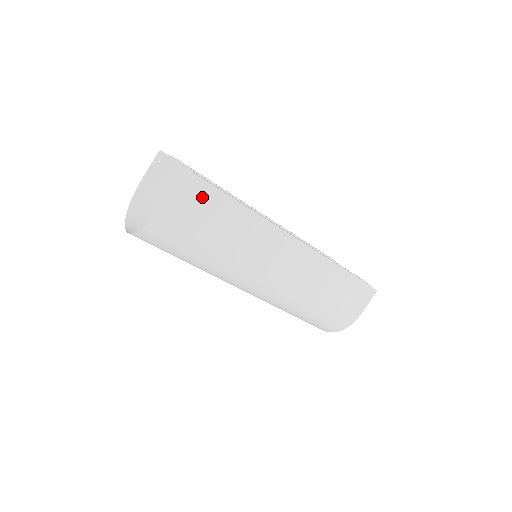
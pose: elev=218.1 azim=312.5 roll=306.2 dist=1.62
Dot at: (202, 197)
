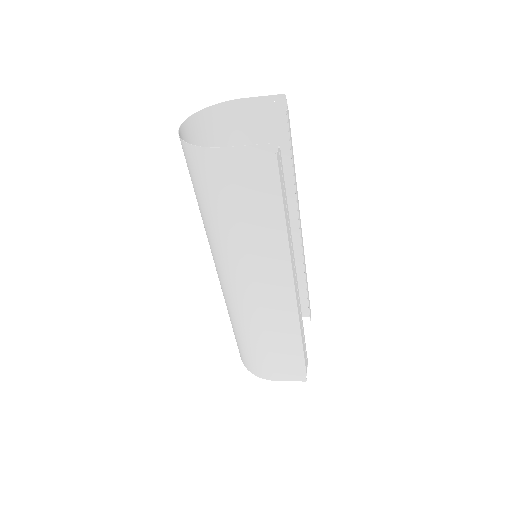
Dot at: (261, 180)
